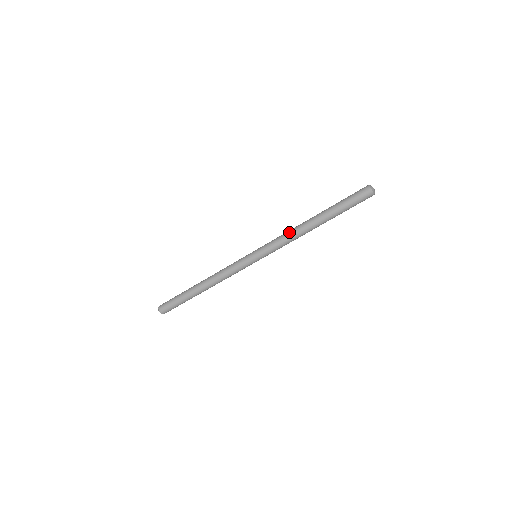
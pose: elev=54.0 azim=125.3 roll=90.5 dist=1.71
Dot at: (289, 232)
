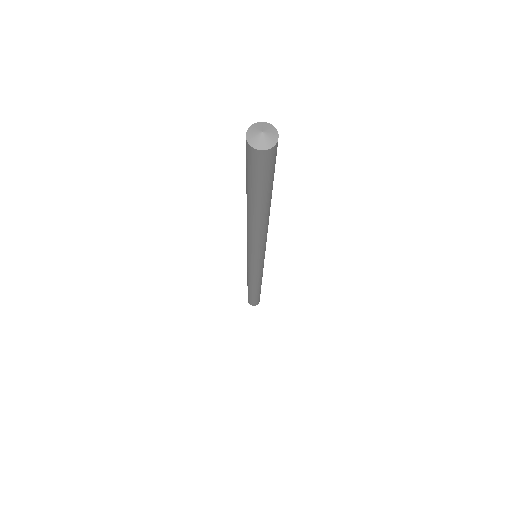
Dot at: occluded
